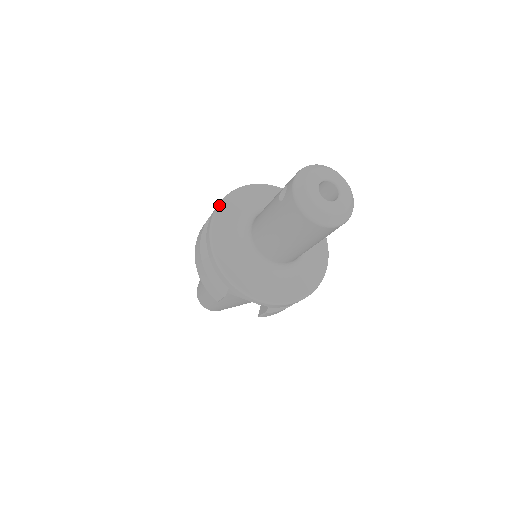
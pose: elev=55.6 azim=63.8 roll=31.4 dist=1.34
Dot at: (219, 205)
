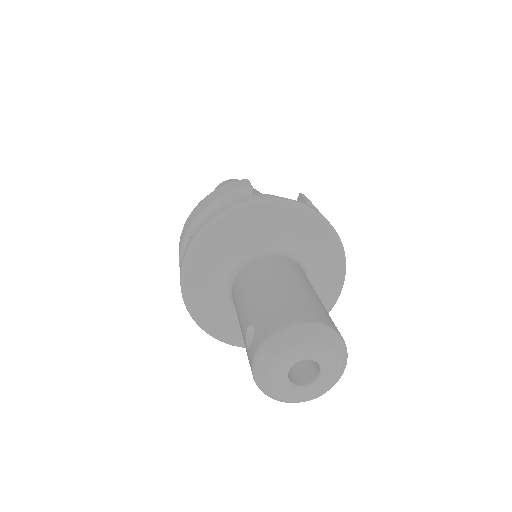
Dot at: (191, 248)
